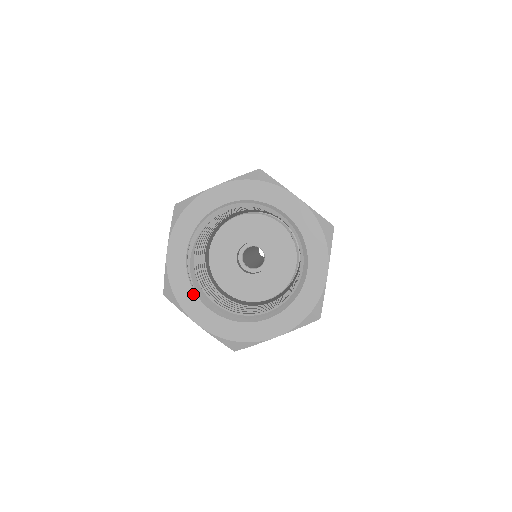
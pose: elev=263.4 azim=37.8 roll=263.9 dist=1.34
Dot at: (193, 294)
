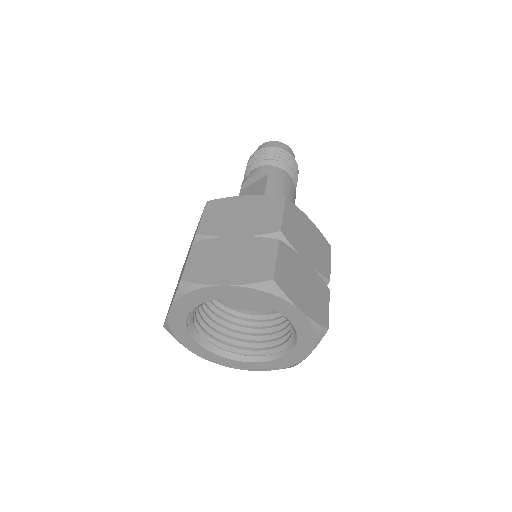
Dot at: (190, 337)
